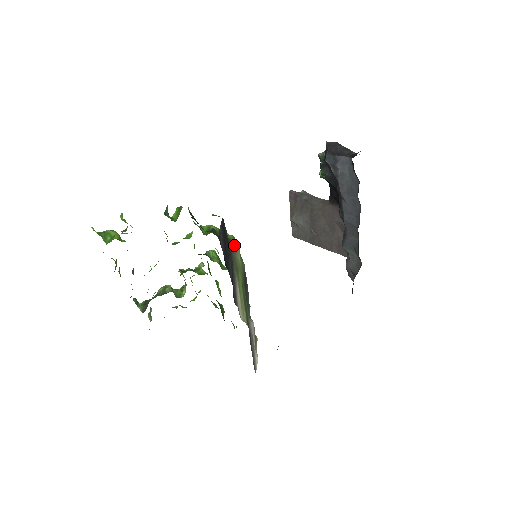
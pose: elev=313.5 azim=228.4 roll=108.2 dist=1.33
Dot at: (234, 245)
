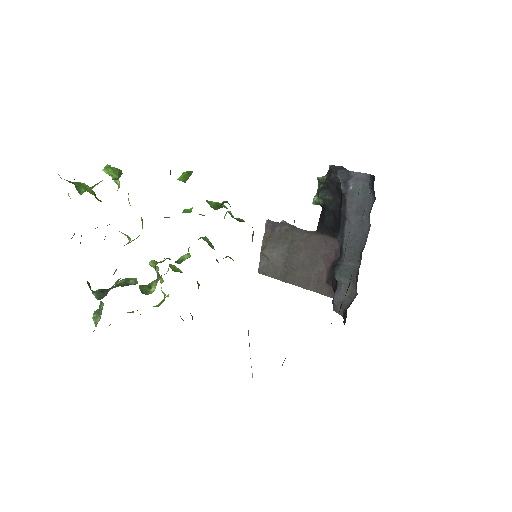
Dot at: occluded
